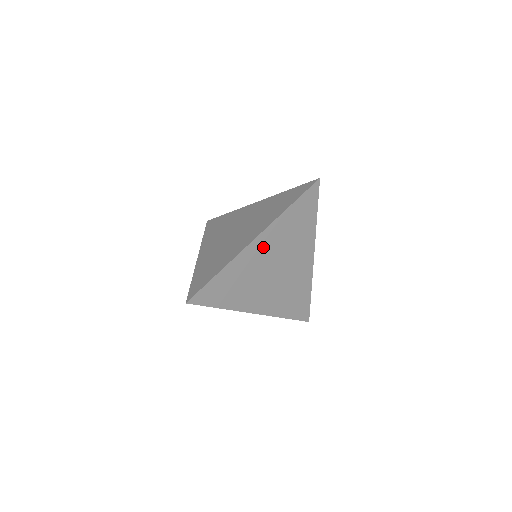
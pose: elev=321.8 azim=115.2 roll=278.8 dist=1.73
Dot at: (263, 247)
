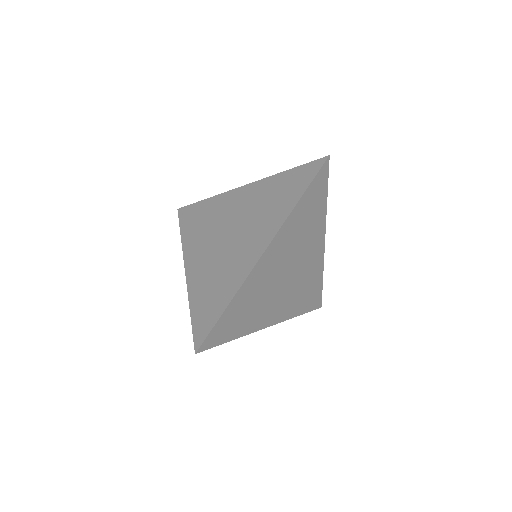
Dot at: (273, 258)
